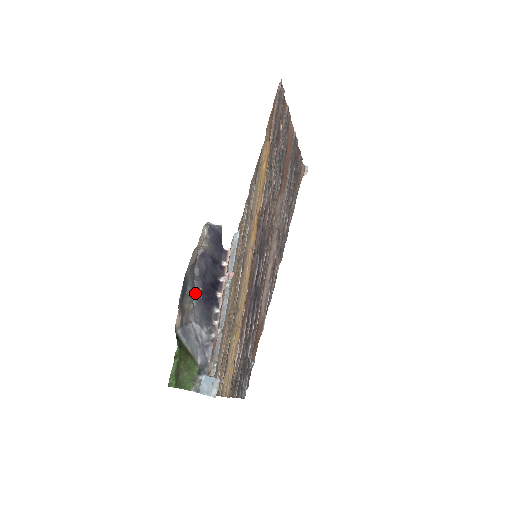
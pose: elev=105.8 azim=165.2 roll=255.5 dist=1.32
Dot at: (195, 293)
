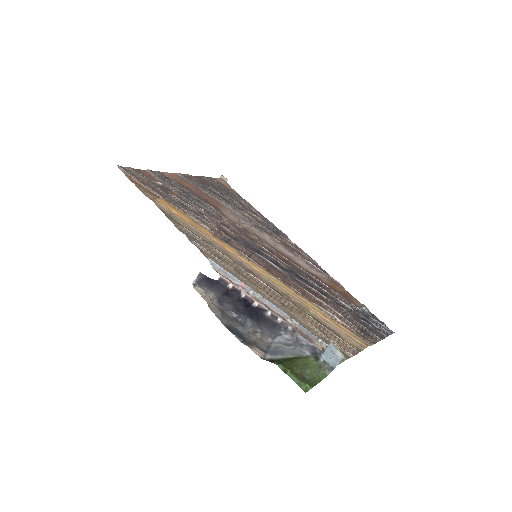
Dot at: (249, 325)
